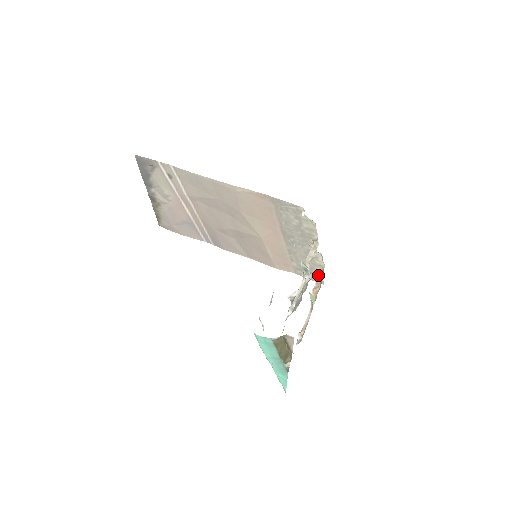
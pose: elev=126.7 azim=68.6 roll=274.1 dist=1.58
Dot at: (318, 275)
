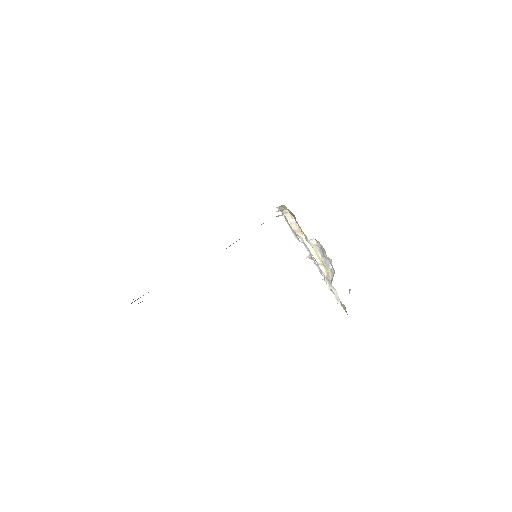
Dot at: (277, 208)
